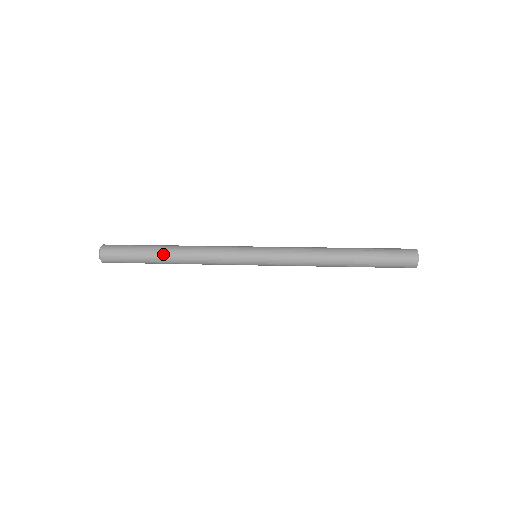
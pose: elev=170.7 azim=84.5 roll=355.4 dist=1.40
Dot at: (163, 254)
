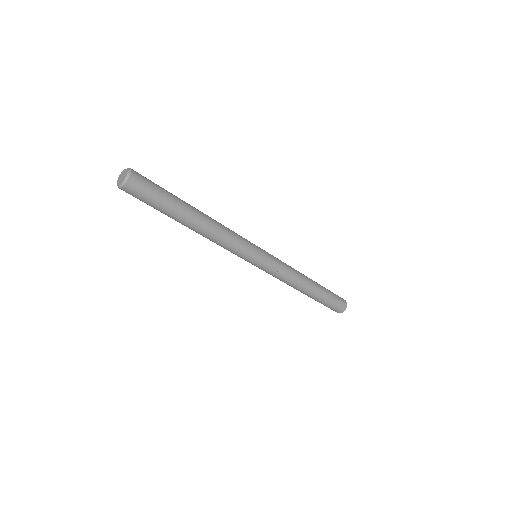
Dot at: (192, 206)
